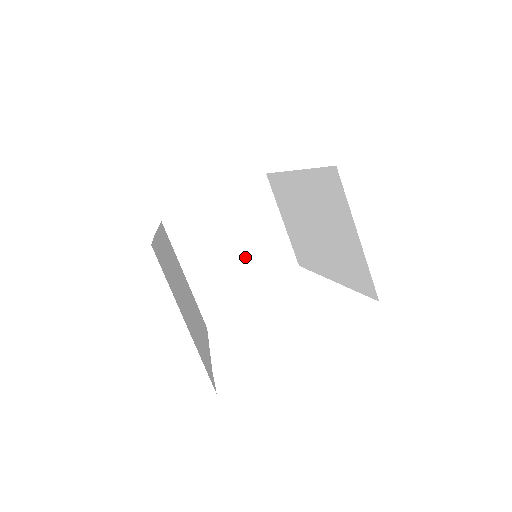
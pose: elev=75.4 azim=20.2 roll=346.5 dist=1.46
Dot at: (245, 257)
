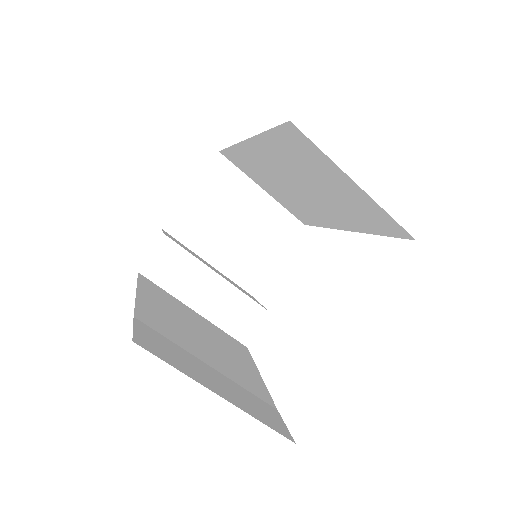
Dot at: (246, 249)
